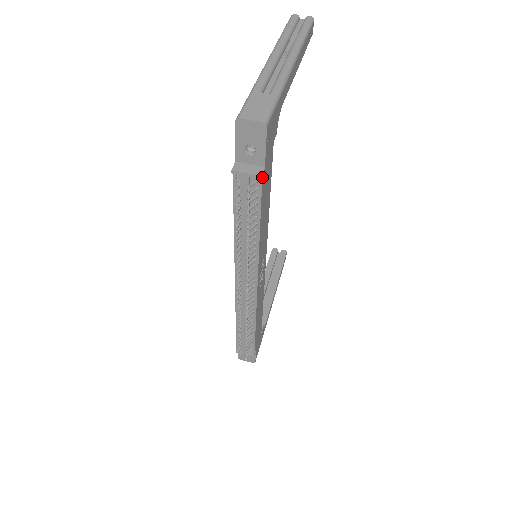
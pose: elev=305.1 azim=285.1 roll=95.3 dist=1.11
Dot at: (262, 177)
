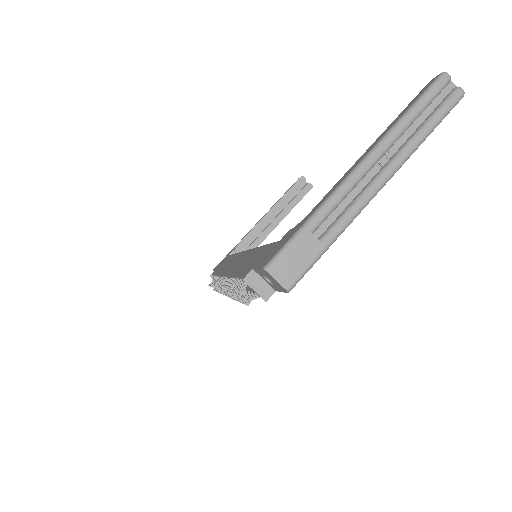
Dot at: (268, 298)
